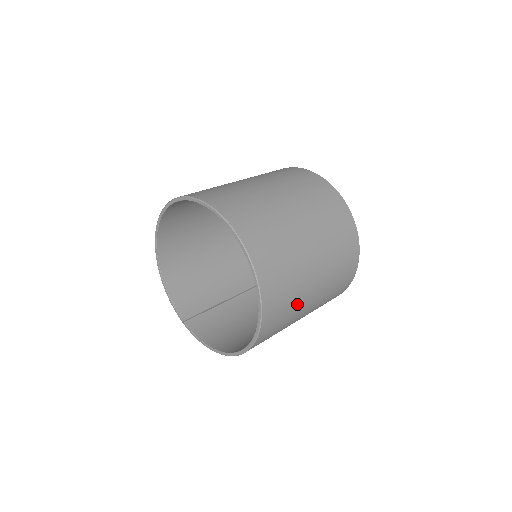
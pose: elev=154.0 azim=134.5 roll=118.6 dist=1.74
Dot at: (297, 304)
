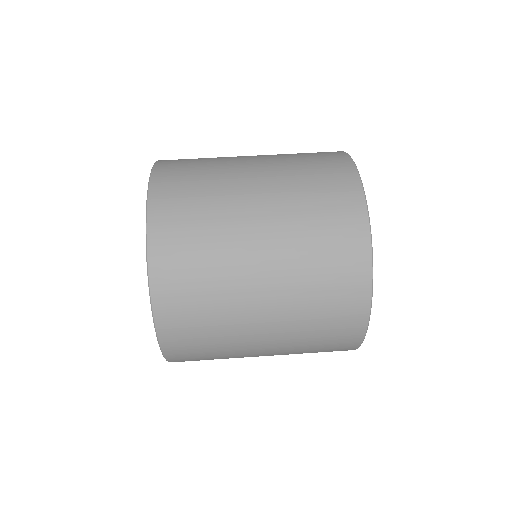
Dot at: occluded
